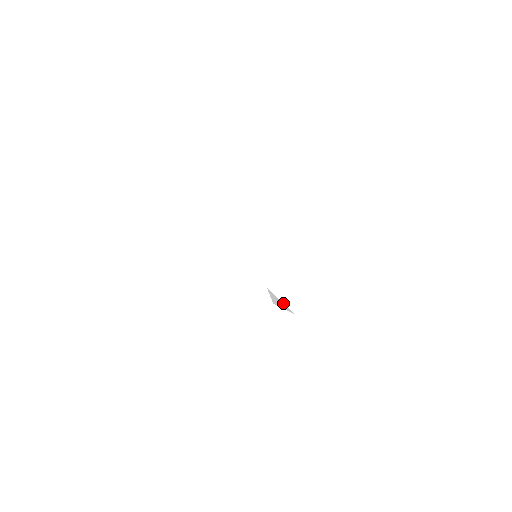
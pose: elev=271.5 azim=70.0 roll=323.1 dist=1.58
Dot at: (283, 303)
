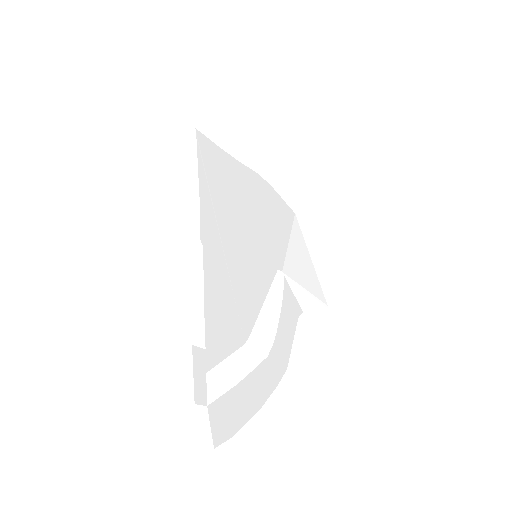
Dot at: (310, 295)
